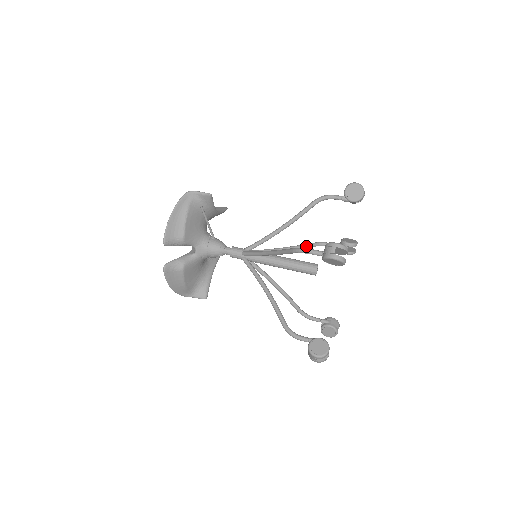
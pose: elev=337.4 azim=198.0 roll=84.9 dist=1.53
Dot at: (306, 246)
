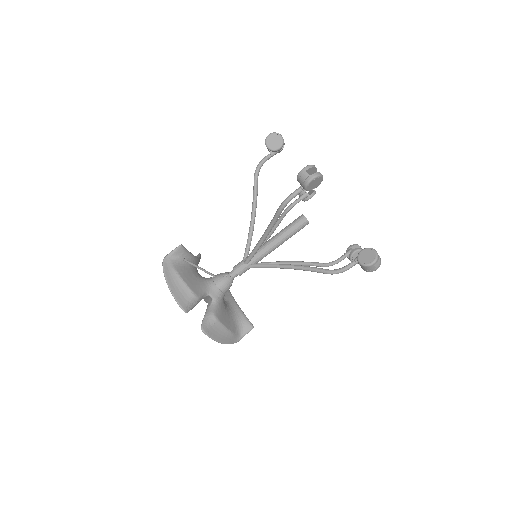
Dot at: (280, 219)
